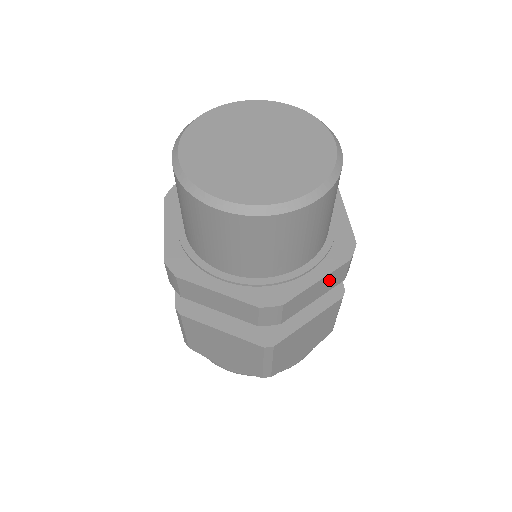
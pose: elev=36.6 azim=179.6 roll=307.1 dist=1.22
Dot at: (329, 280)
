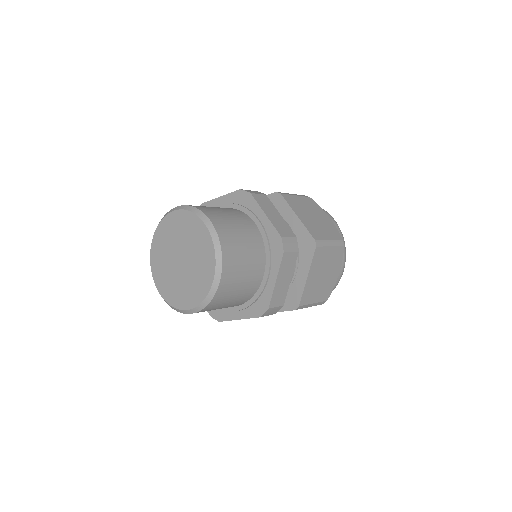
Dot at: occluded
